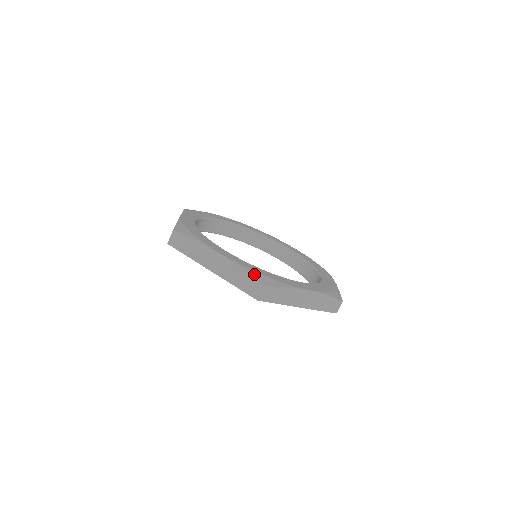
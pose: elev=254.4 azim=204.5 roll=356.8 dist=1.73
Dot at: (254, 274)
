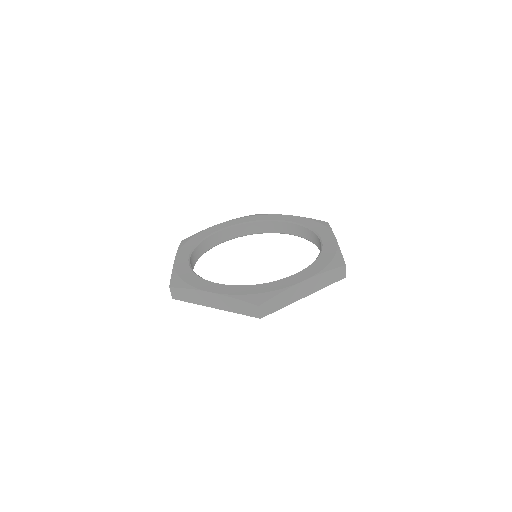
Dot at: (246, 298)
